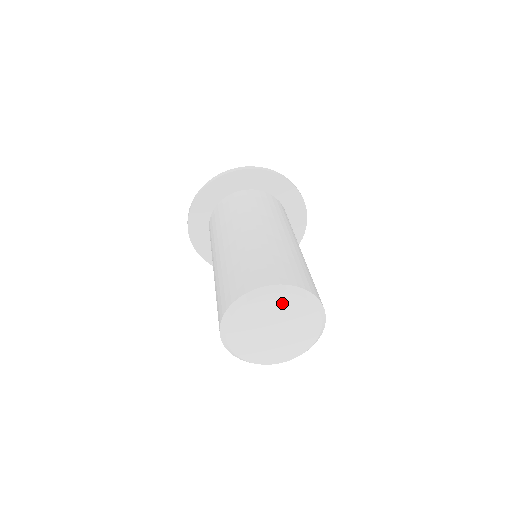
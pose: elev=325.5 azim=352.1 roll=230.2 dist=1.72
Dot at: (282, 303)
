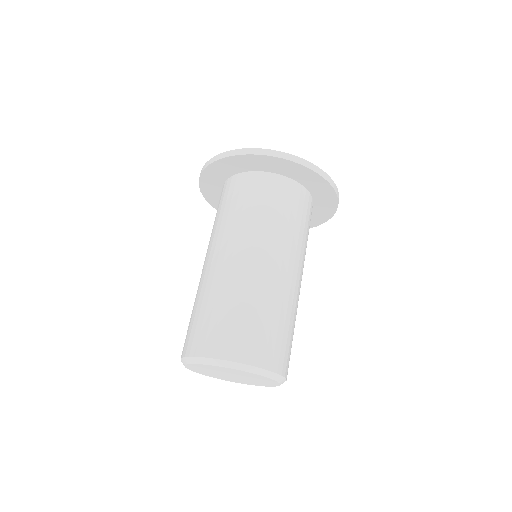
Dot at: (265, 380)
